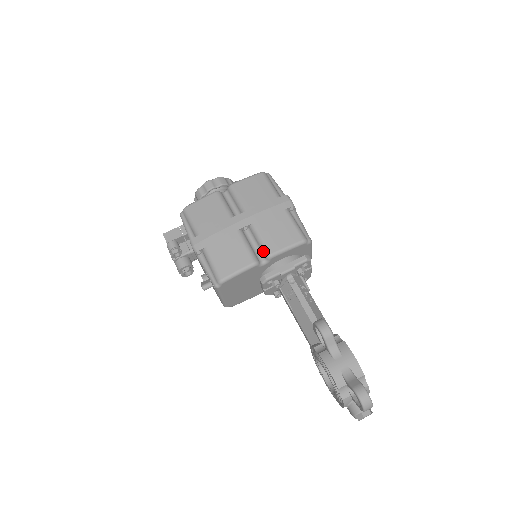
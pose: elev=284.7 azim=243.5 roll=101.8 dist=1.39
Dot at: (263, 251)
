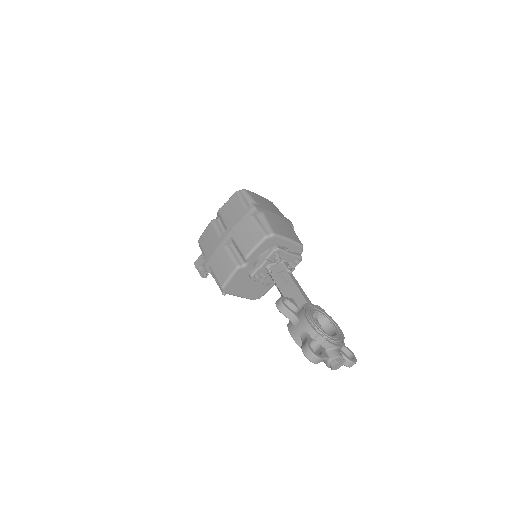
Dot at: (241, 256)
